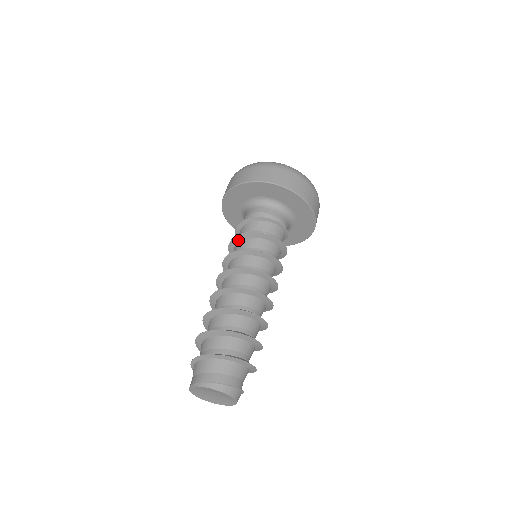
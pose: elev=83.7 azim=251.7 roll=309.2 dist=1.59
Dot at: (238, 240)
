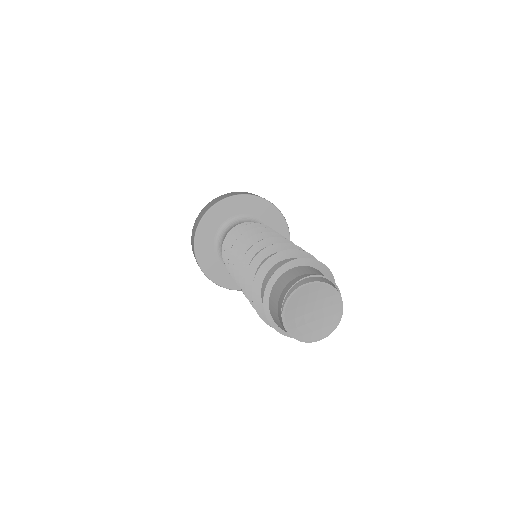
Dot at: occluded
